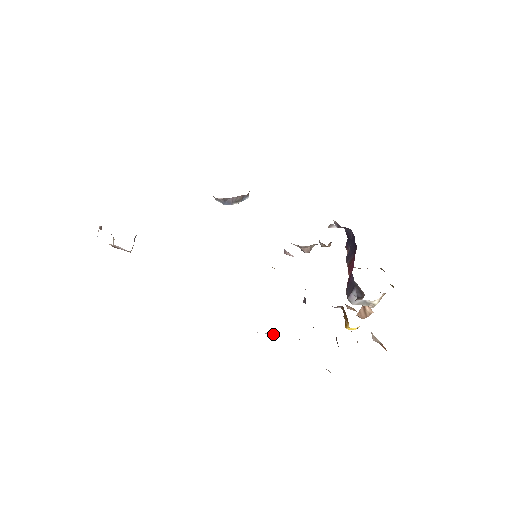
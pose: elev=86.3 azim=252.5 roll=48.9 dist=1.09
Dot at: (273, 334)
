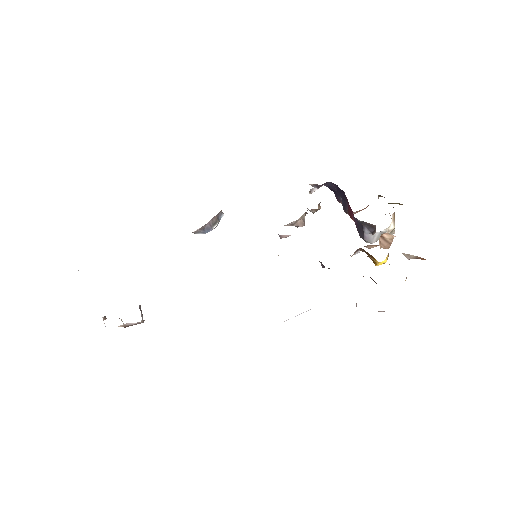
Dot at: (308, 310)
